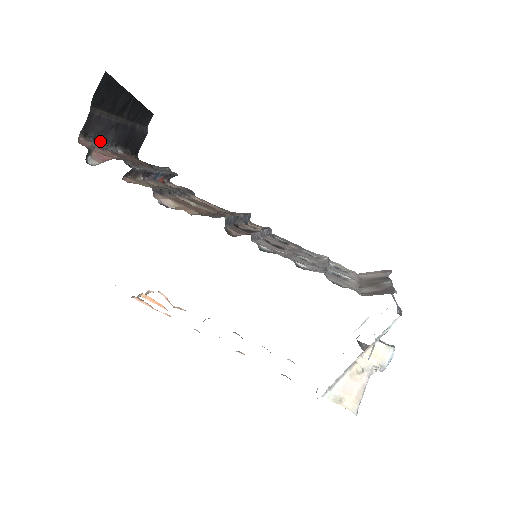
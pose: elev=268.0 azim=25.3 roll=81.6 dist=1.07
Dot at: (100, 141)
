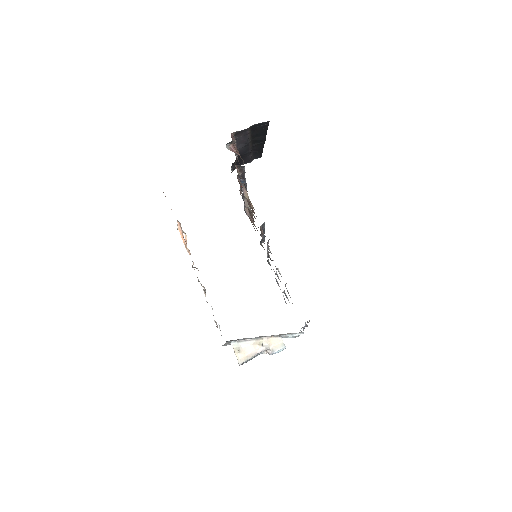
Dot at: occluded
